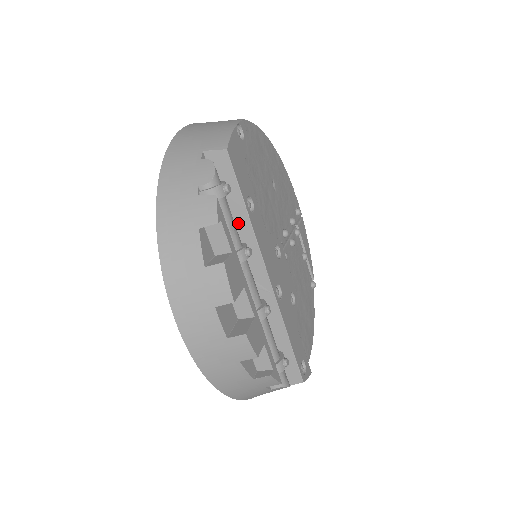
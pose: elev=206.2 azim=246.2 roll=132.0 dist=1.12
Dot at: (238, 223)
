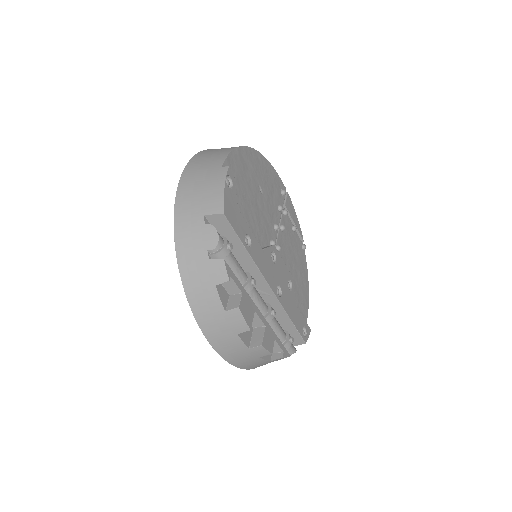
Dot at: (241, 258)
